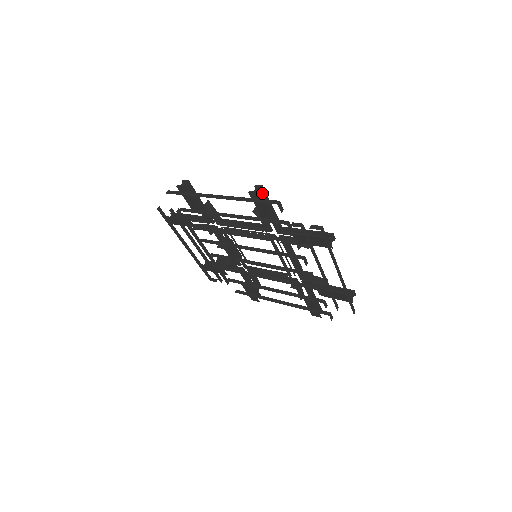
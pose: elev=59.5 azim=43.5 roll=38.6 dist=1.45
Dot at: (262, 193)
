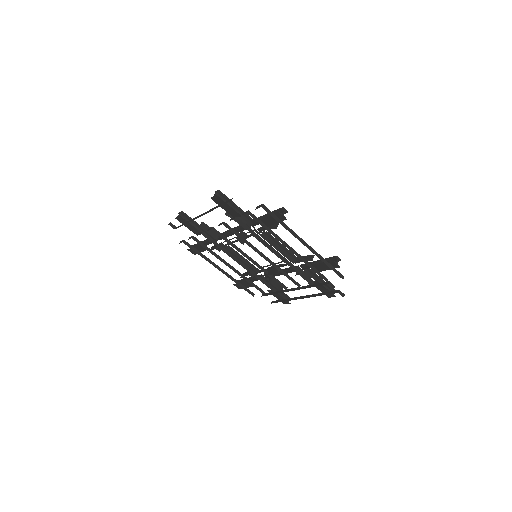
Dot at: occluded
